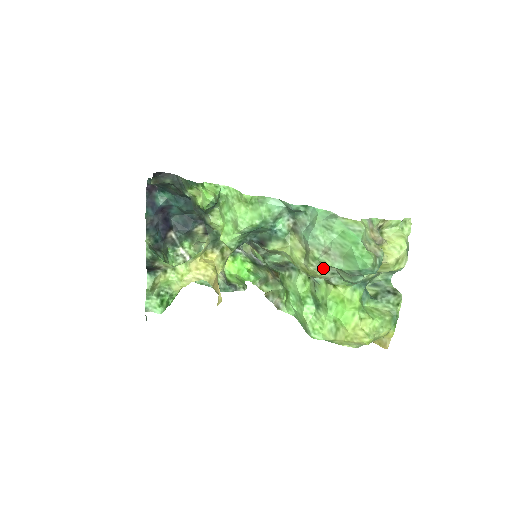
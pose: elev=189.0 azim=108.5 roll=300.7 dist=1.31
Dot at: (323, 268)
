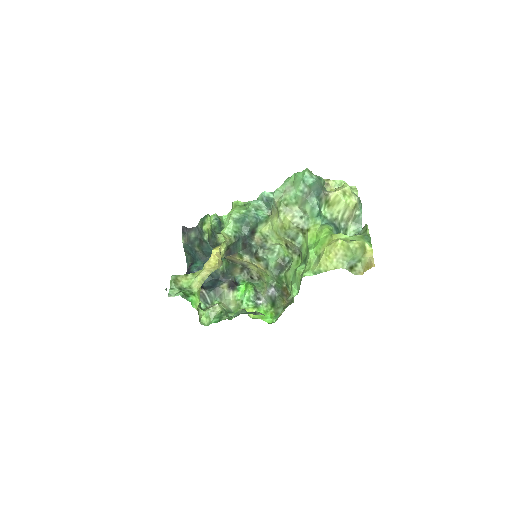
Dot at: (290, 211)
